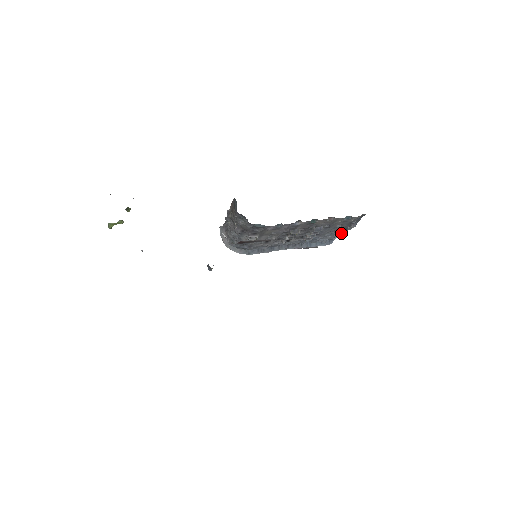
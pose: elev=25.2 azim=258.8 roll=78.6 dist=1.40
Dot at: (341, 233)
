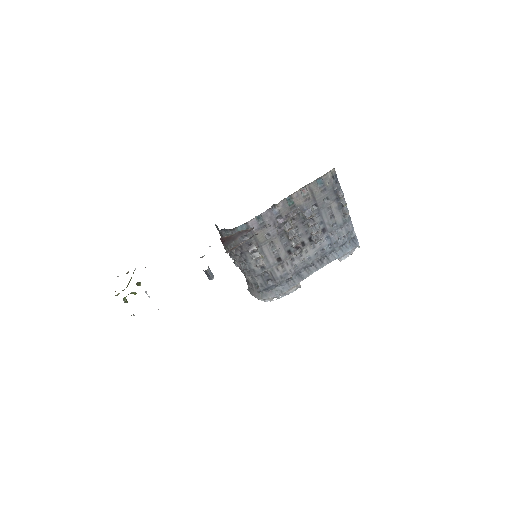
Dot at: (349, 220)
